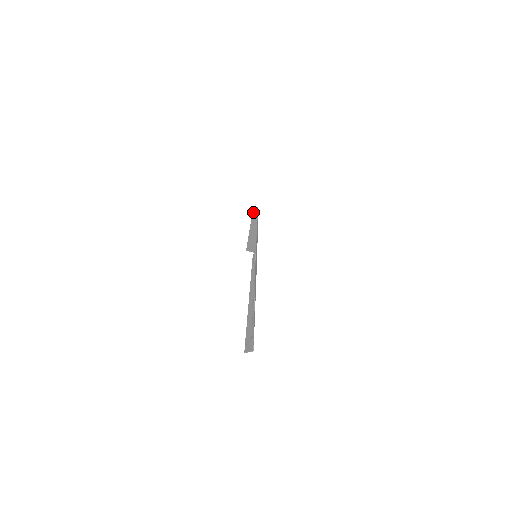
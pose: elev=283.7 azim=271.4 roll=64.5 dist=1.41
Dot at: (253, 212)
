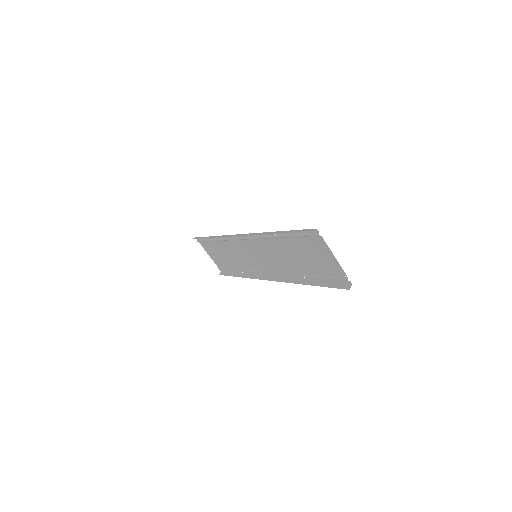
Dot at: (212, 237)
